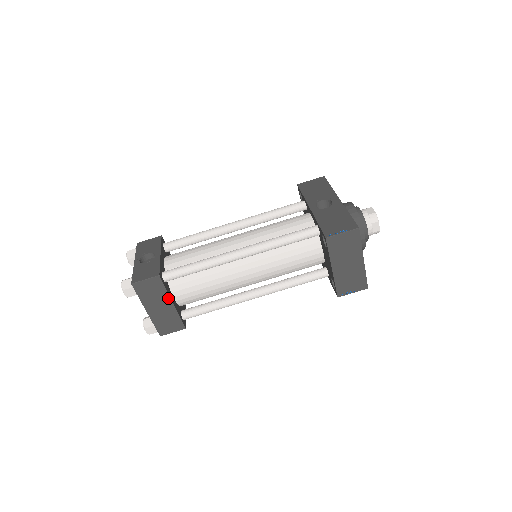
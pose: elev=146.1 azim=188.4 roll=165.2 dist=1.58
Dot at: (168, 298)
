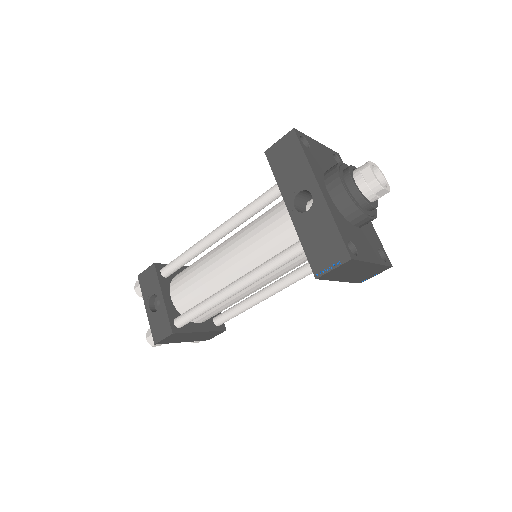
Dot at: (194, 333)
